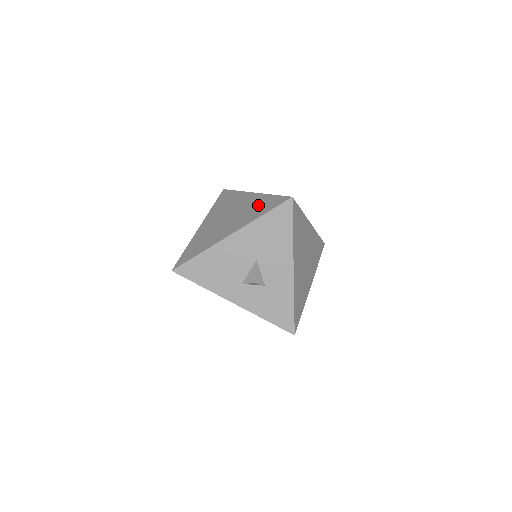
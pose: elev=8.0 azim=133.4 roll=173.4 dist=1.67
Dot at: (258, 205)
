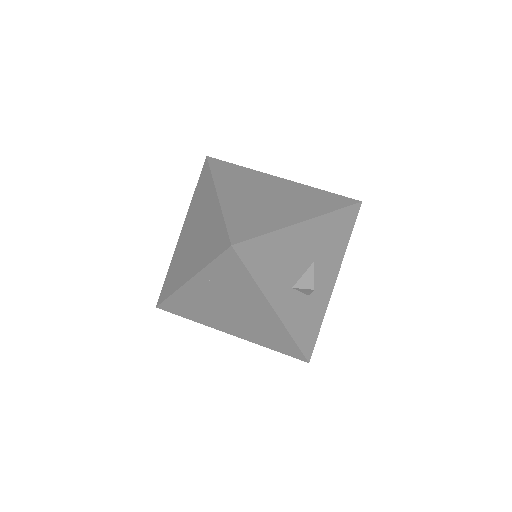
Dot at: (313, 196)
